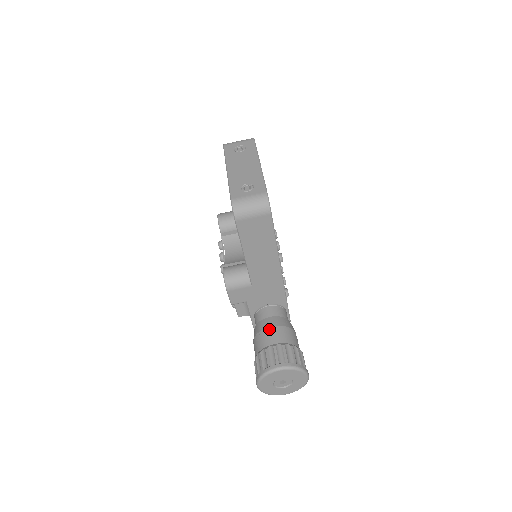
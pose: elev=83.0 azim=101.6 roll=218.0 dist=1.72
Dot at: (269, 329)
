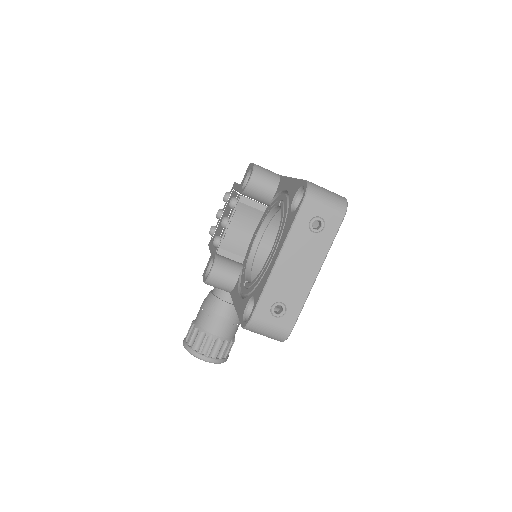
Dot at: (221, 319)
